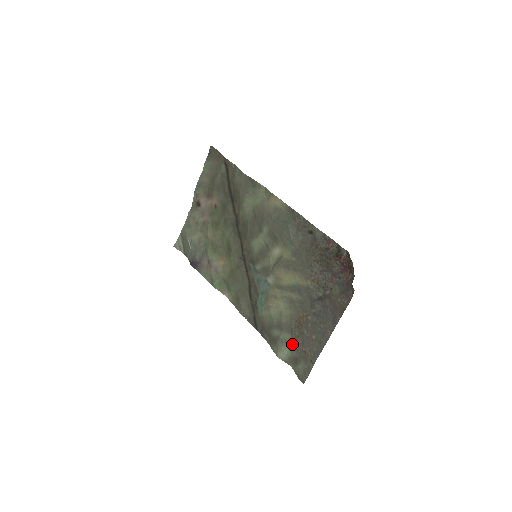
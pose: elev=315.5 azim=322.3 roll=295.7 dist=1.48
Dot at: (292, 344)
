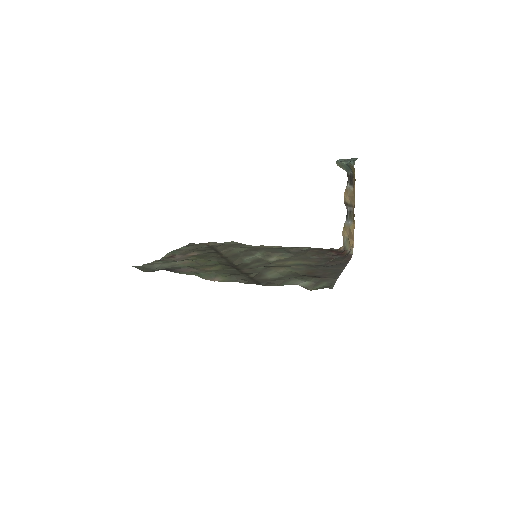
Dot at: (309, 278)
